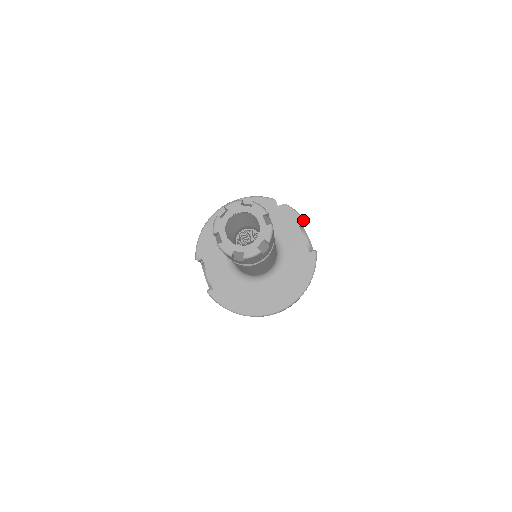
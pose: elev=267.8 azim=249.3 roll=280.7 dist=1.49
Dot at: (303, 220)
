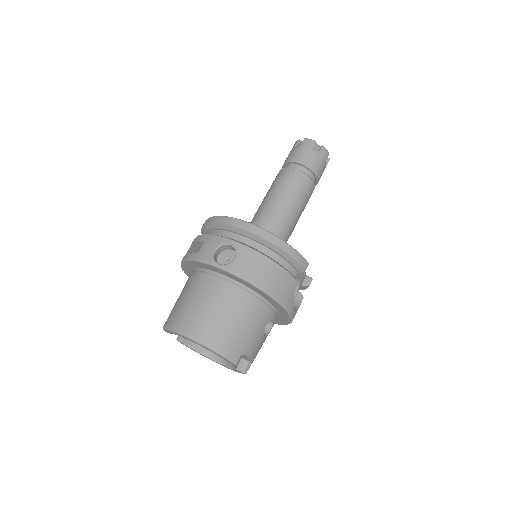
Dot at: occluded
